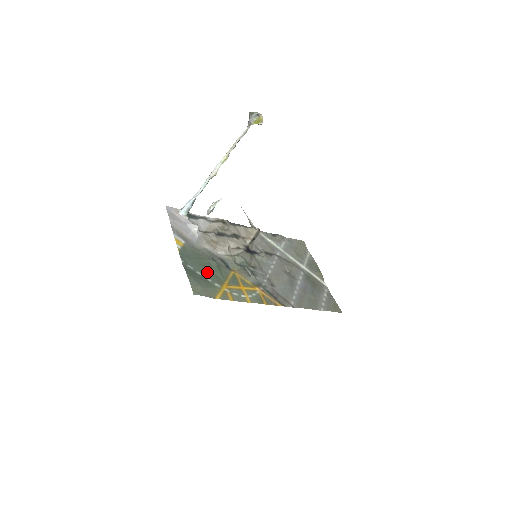
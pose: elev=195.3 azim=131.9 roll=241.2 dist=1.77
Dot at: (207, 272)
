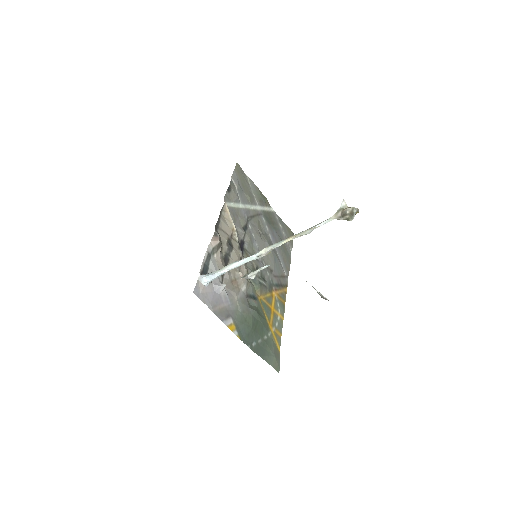
Dot at: (260, 331)
